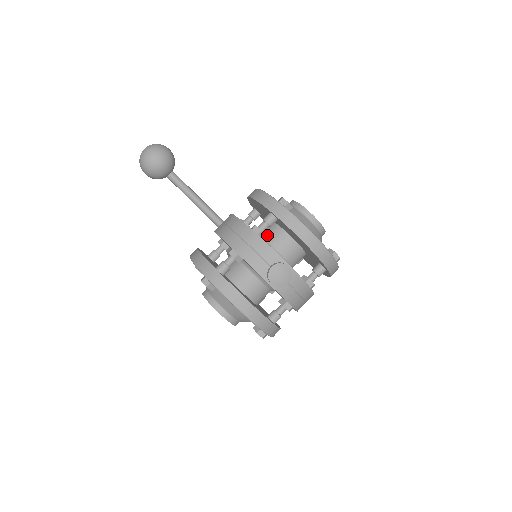
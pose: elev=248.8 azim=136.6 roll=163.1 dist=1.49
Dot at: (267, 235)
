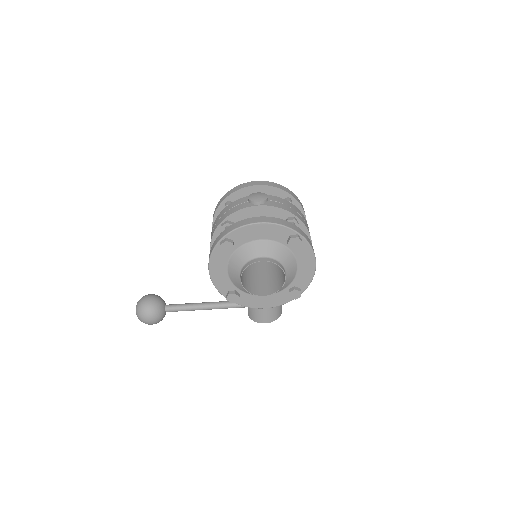
Dot at: occluded
